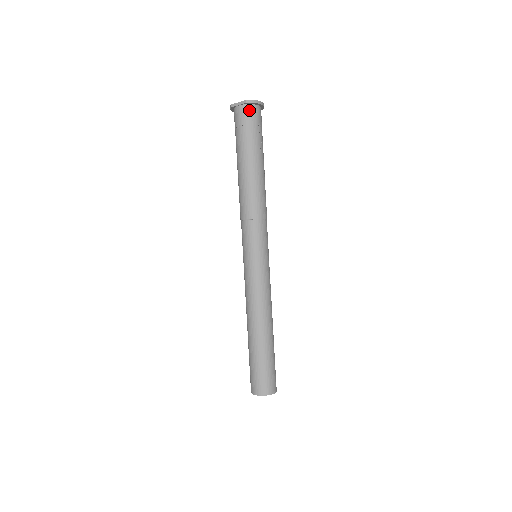
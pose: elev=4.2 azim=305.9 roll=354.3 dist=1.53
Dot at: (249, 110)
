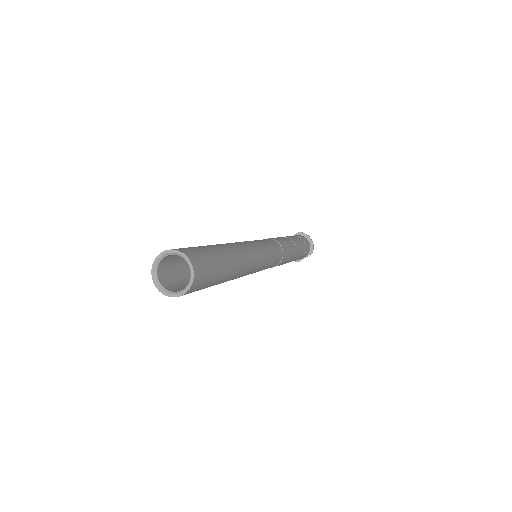
Dot at: (299, 235)
